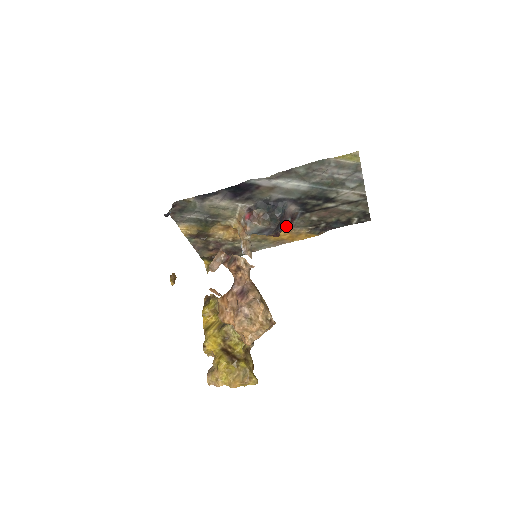
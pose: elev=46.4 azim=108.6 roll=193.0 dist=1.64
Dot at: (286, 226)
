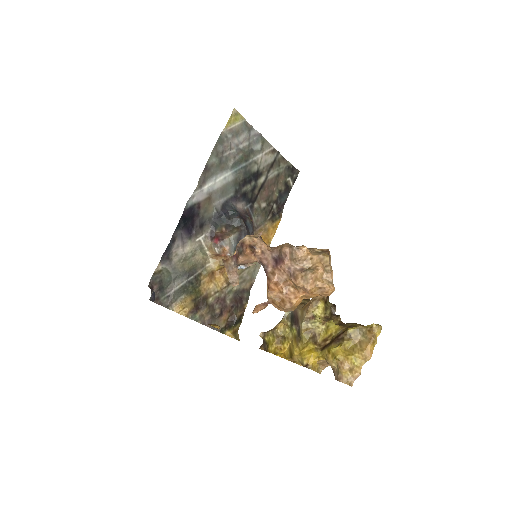
Dot at: (251, 224)
